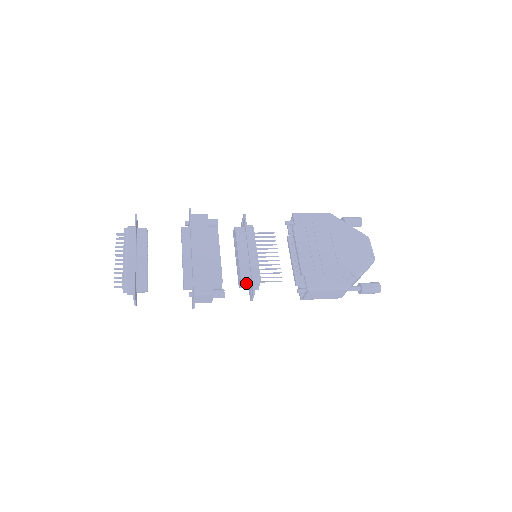
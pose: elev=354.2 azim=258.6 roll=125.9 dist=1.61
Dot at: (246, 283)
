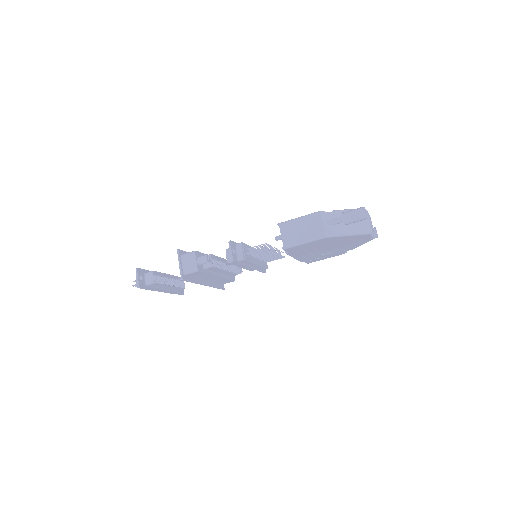
Dot at: occluded
